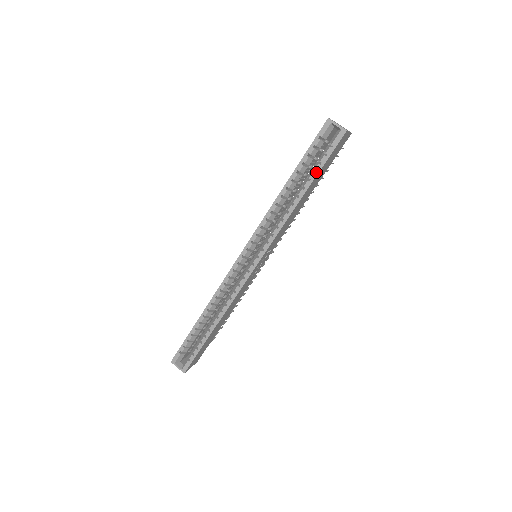
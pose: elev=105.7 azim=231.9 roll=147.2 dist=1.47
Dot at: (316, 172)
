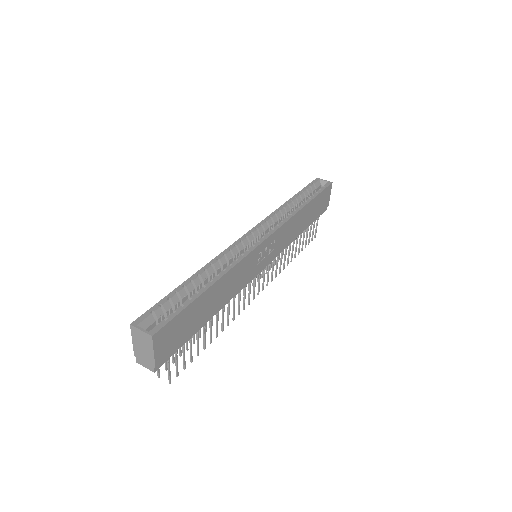
Dot at: (315, 195)
